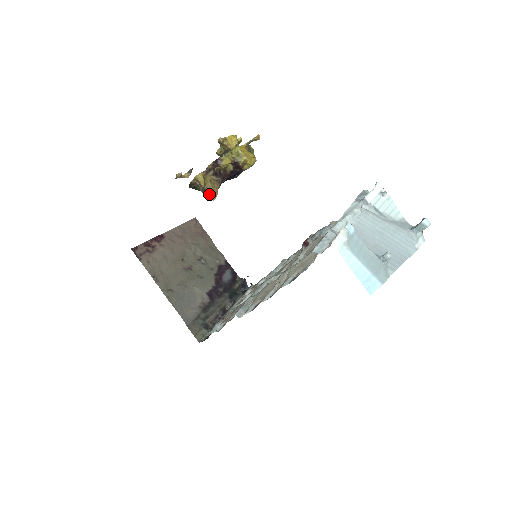
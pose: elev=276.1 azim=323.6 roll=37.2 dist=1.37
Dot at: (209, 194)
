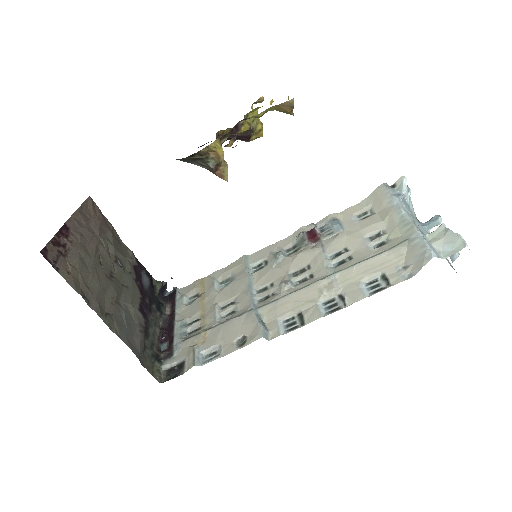
Dot at: (222, 171)
